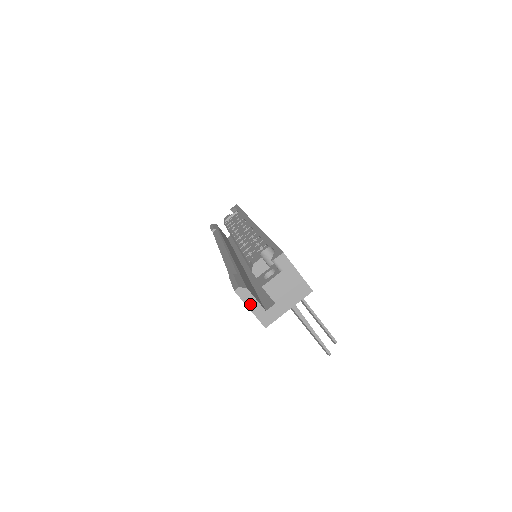
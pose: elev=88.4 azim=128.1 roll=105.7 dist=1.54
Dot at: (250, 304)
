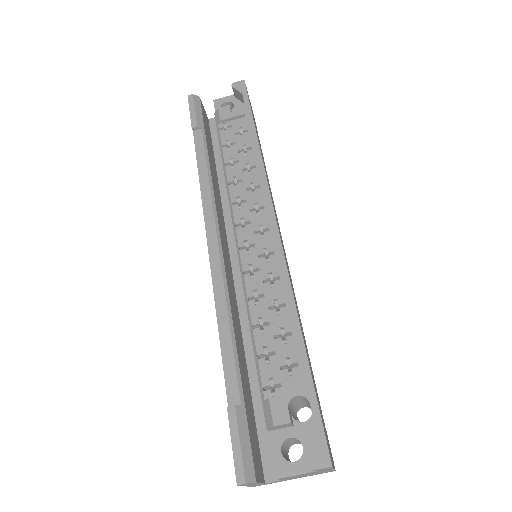
Dot at: (249, 485)
